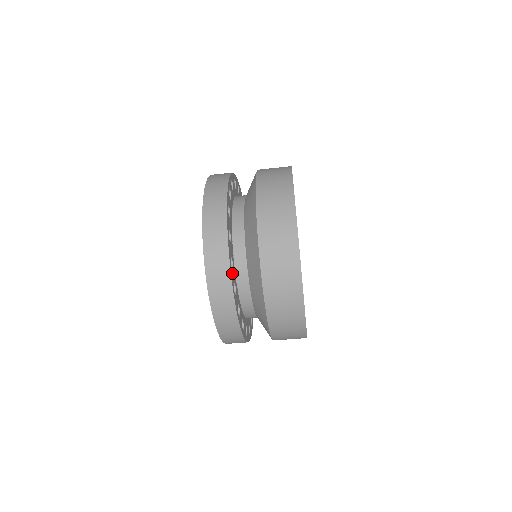
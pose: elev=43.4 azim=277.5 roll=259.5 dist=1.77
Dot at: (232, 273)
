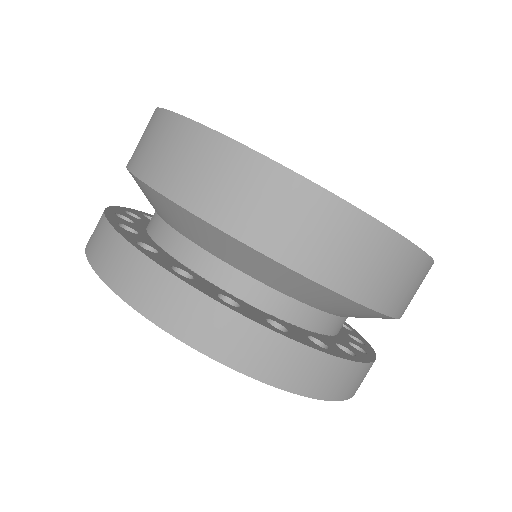
Dot at: (246, 313)
